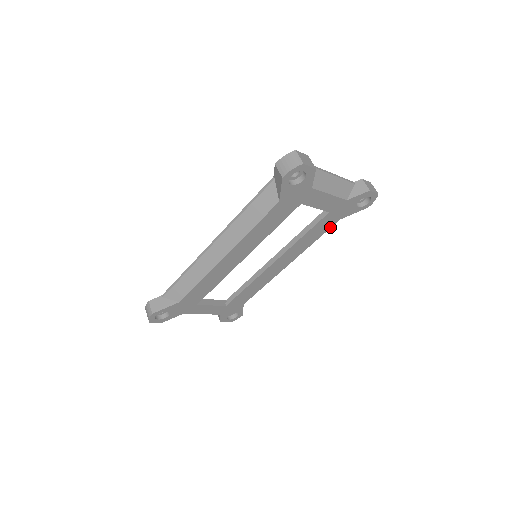
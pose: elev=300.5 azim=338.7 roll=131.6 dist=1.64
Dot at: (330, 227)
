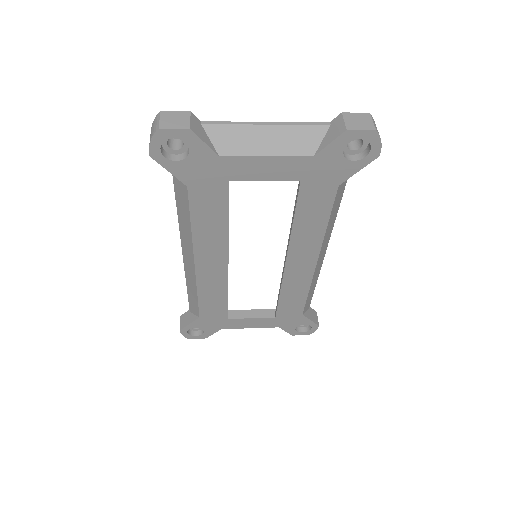
Dot at: (332, 200)
